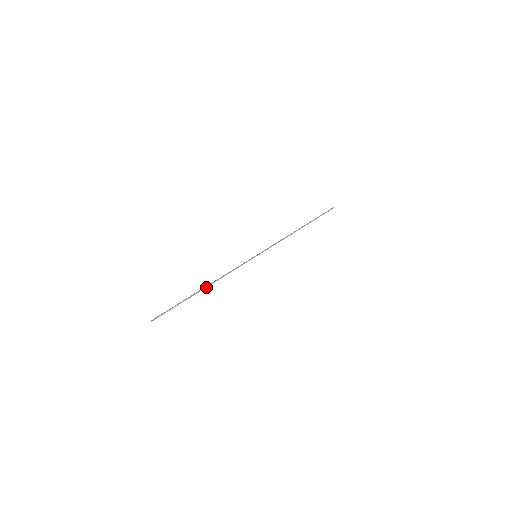
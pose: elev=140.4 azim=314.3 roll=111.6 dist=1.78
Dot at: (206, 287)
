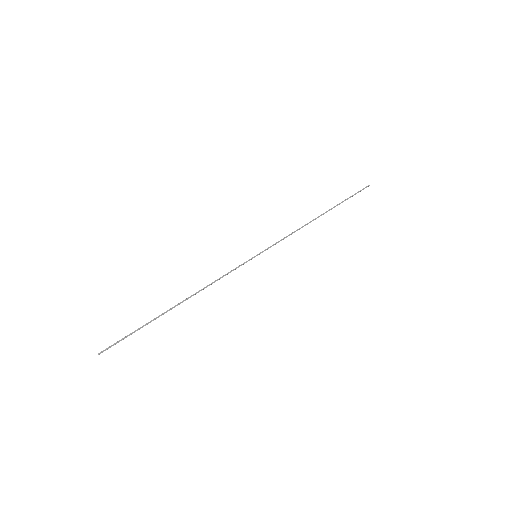
Dot at: occluded
